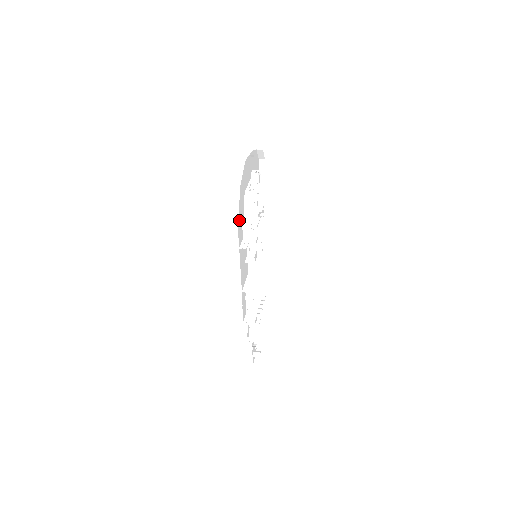
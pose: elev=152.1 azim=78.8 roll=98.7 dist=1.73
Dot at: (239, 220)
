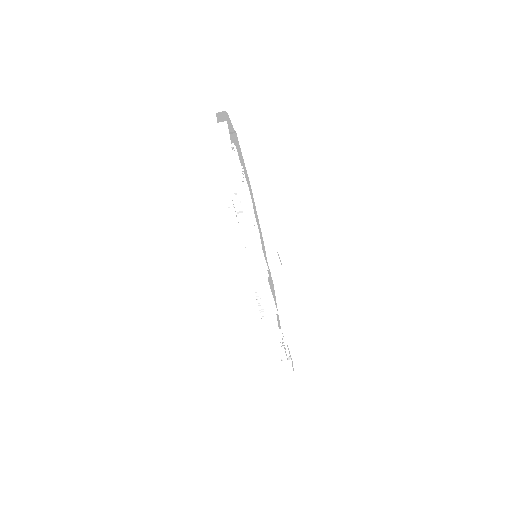
Dot at: occluded
